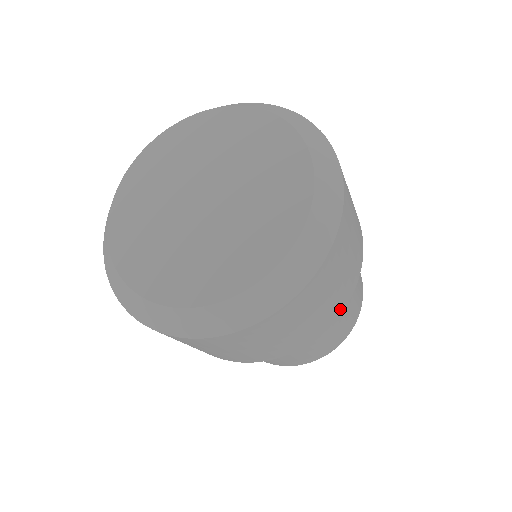
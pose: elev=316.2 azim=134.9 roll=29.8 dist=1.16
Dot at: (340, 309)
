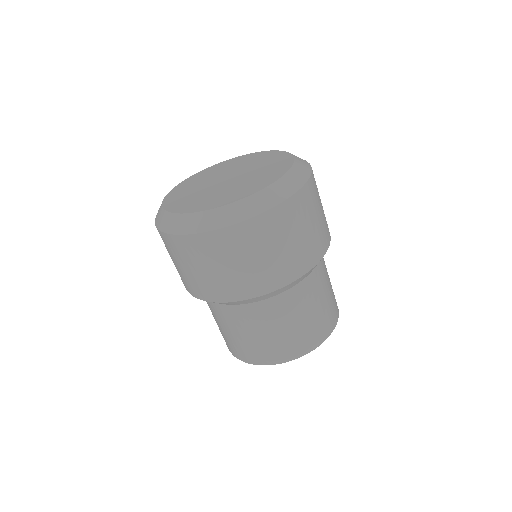
Dot at: (233, 296)
